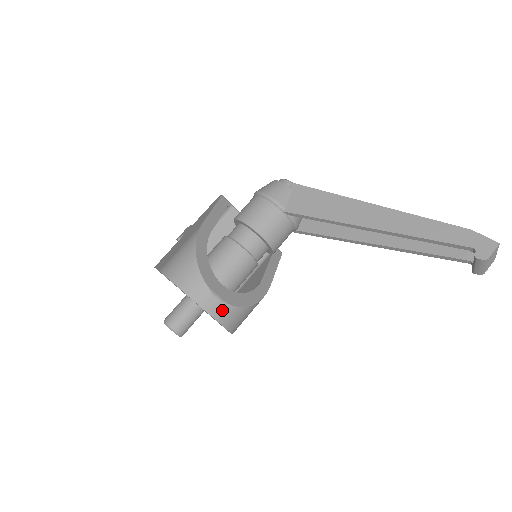
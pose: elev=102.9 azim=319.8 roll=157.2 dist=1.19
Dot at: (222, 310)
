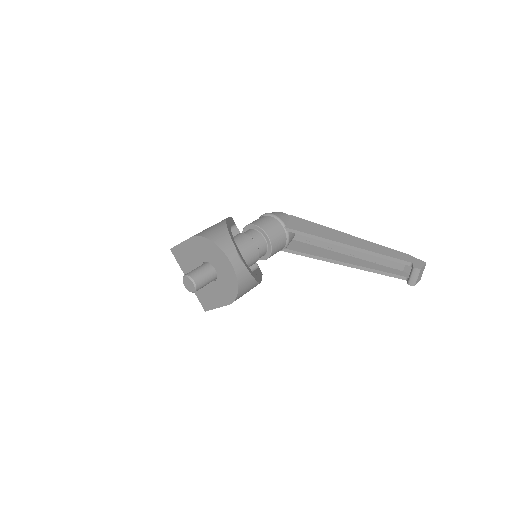
Dot at: (241, 269)
